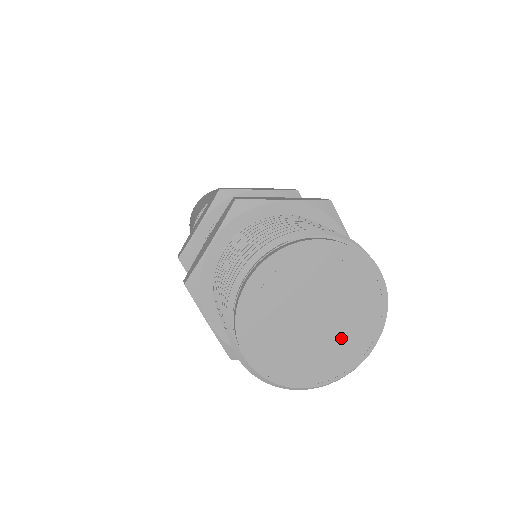
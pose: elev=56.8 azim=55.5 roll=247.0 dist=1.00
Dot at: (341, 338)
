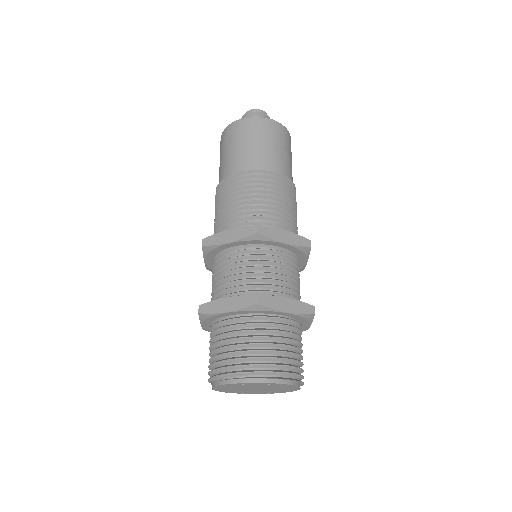
Dot at: (278, 389)
